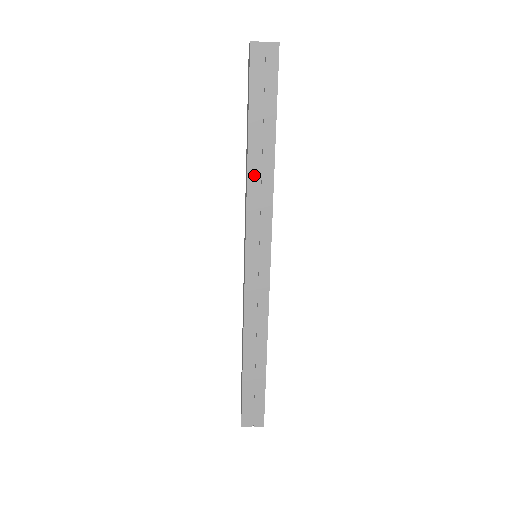
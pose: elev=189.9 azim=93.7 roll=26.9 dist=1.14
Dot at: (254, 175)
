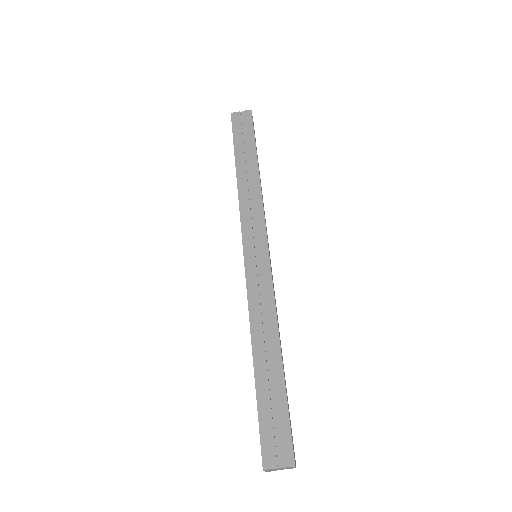
Dot at: (243, 186)
